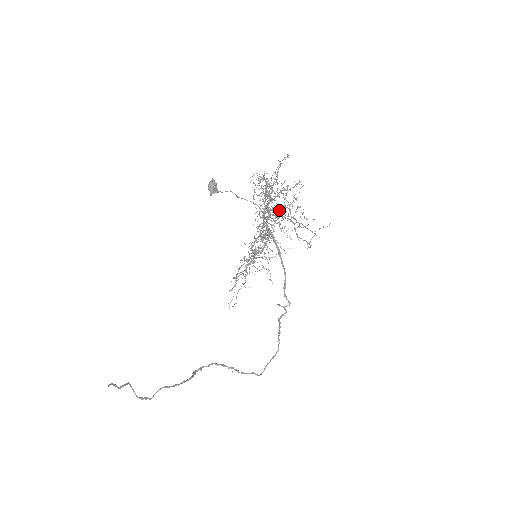
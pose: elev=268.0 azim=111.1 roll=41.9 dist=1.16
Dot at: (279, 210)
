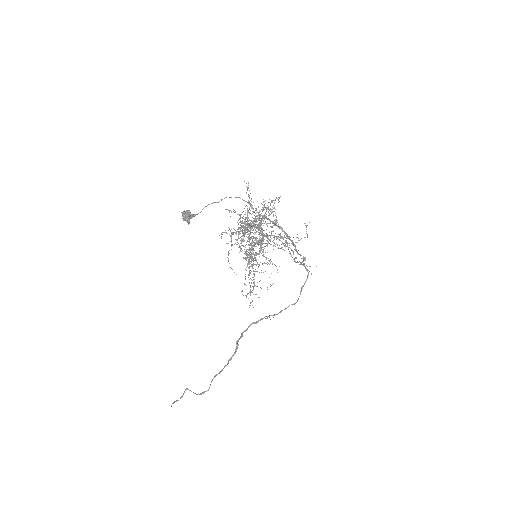
Dot at: occluded
